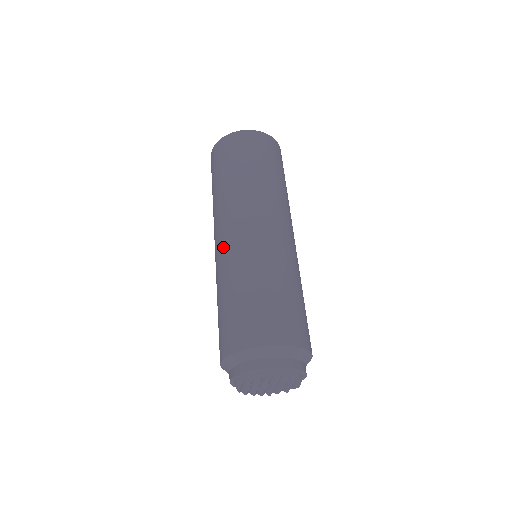
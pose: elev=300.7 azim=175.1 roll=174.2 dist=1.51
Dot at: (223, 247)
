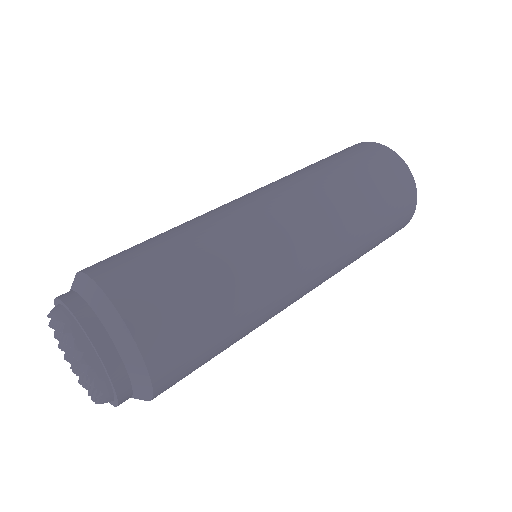
Dot at: (254, 207)
